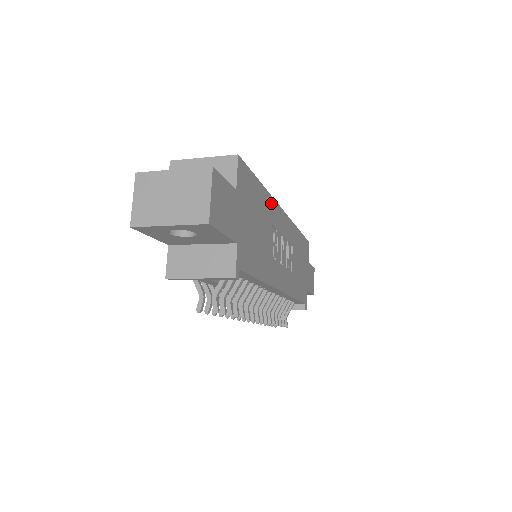
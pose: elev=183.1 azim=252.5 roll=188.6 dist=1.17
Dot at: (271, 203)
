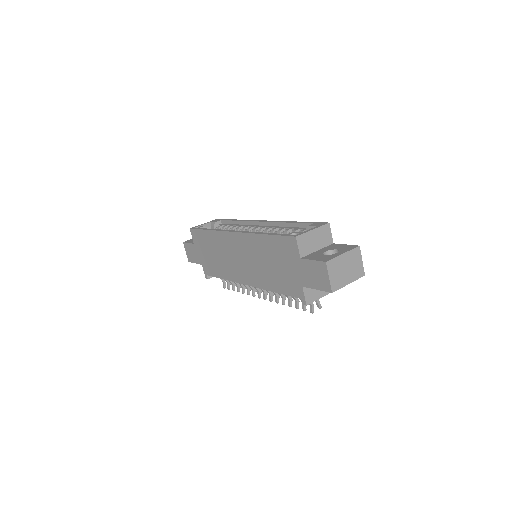
Dot at: occluded
